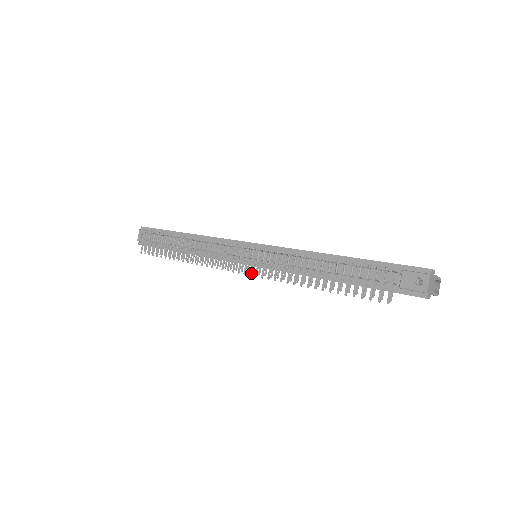
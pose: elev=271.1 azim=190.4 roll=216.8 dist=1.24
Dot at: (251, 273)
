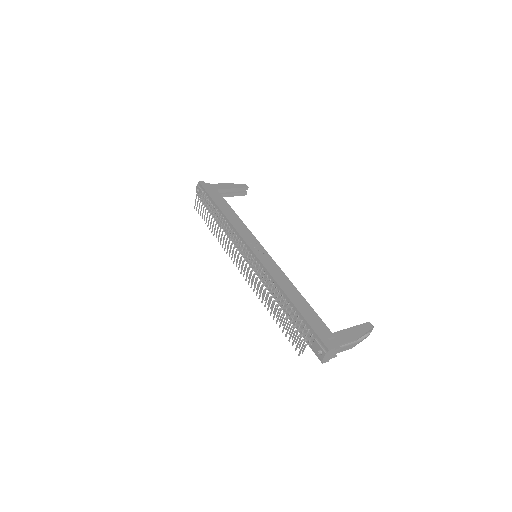
Dot at: occluded
